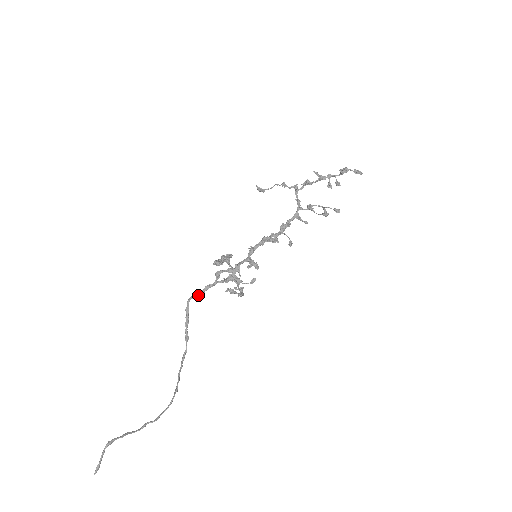
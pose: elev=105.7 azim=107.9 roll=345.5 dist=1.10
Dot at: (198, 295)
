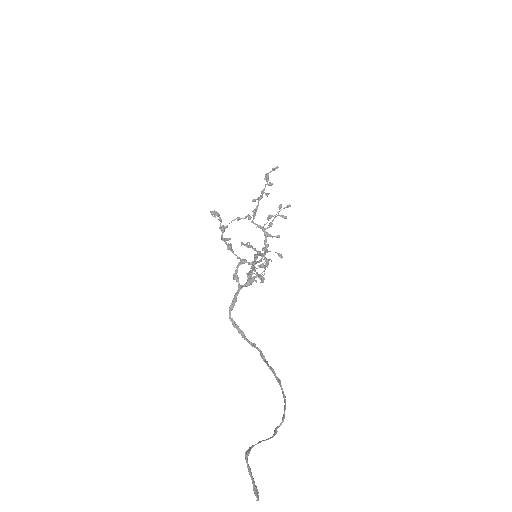
Dot at: (233, 303)
